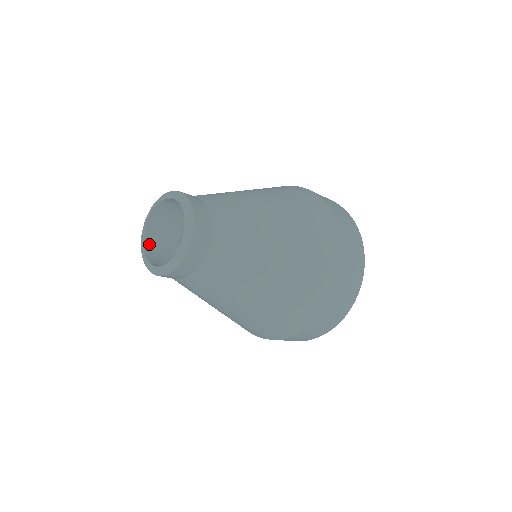
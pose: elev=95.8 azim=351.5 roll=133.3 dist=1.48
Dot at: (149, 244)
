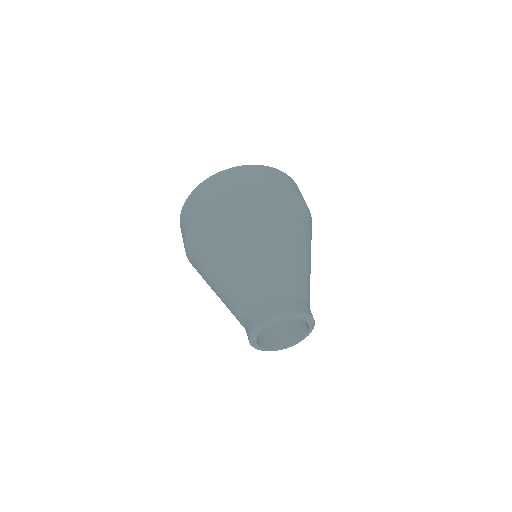
Dot at: occluded
